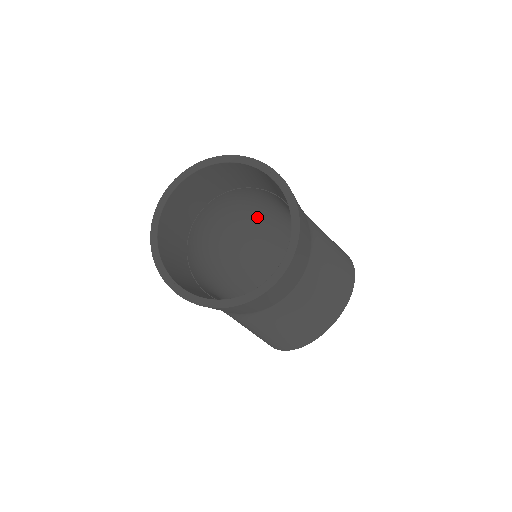
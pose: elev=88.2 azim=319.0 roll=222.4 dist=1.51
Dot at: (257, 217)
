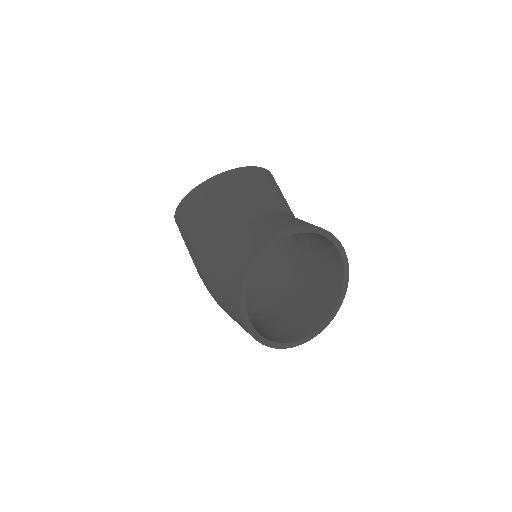
Dot at: (282, 288)
